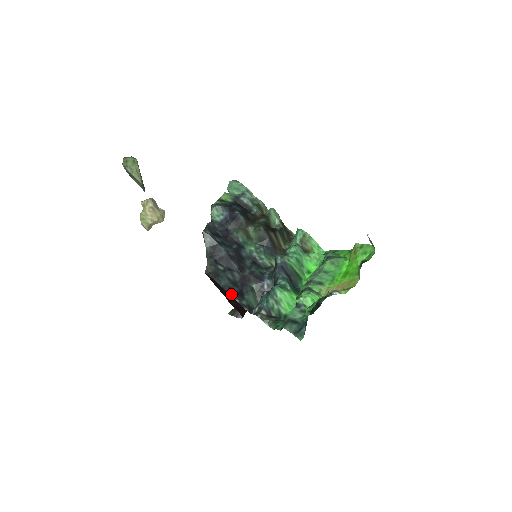
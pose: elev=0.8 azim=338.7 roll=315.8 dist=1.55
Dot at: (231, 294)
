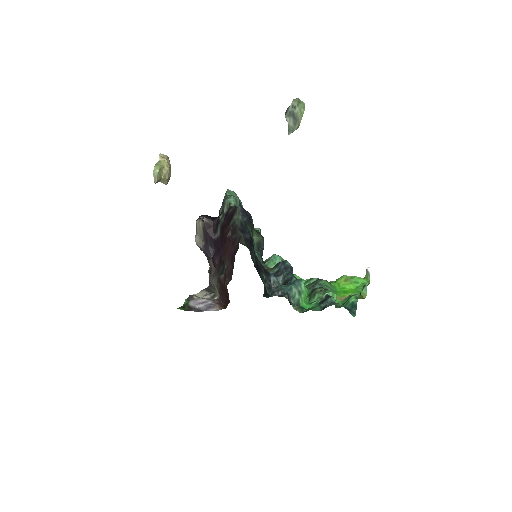
Dot at: occluded
